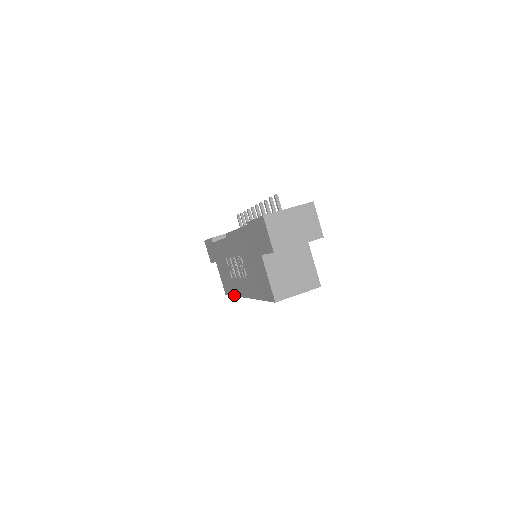
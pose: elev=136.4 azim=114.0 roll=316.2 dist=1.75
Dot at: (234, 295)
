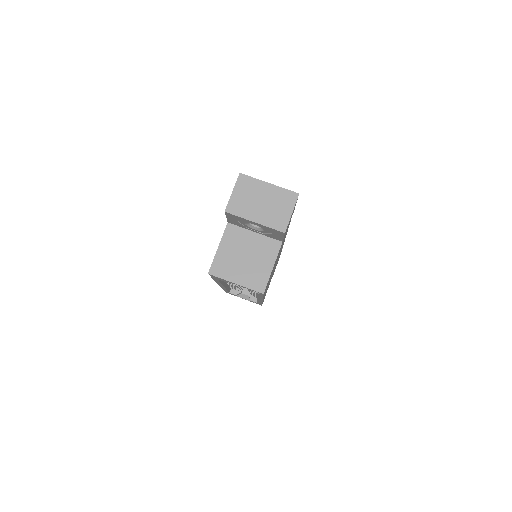
Dot at: occluded
